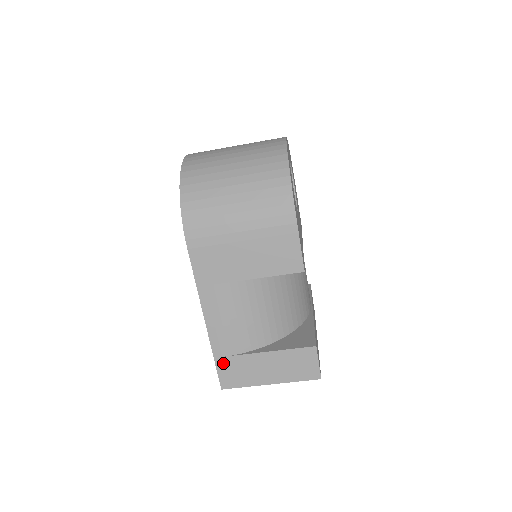
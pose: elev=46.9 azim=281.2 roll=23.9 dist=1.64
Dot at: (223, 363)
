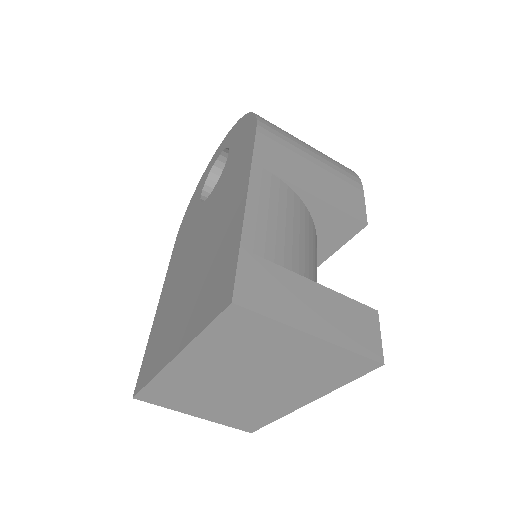
Dot at: (251, 263)
